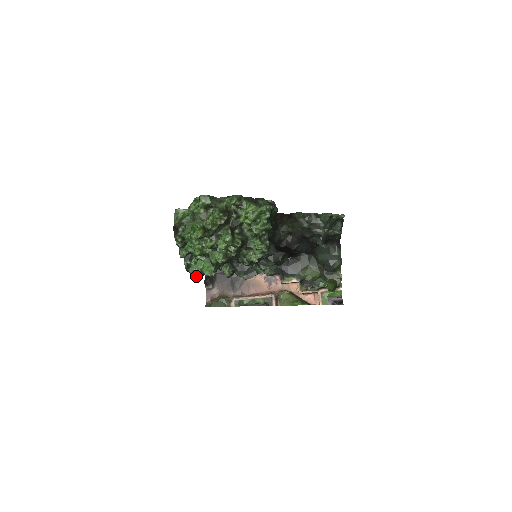
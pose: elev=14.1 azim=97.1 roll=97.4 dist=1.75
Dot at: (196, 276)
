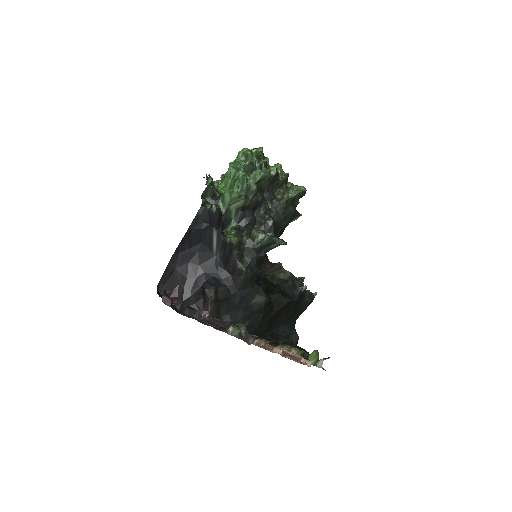
Dot at: (217, 207)
